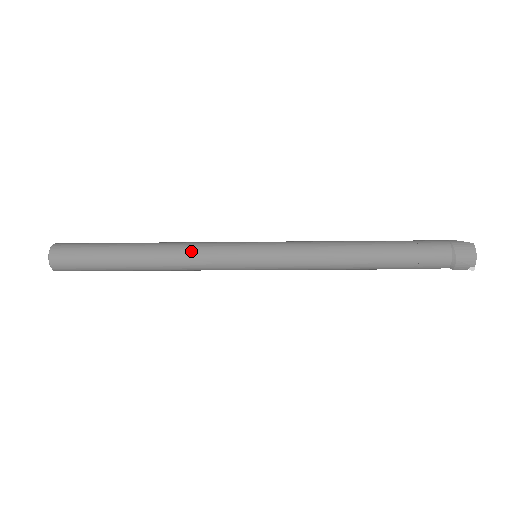
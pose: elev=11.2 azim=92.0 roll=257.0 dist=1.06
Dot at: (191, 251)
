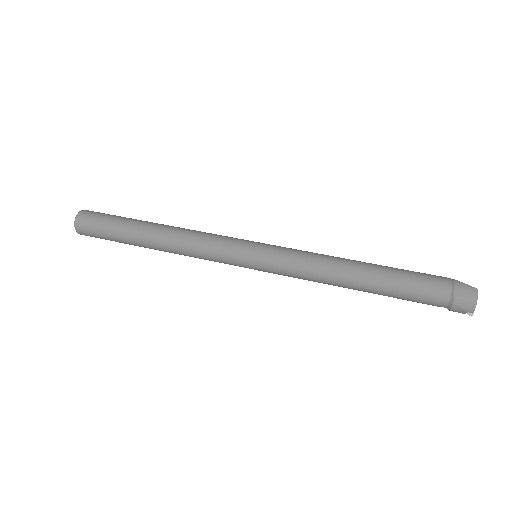
Dot at: (195, 241)
